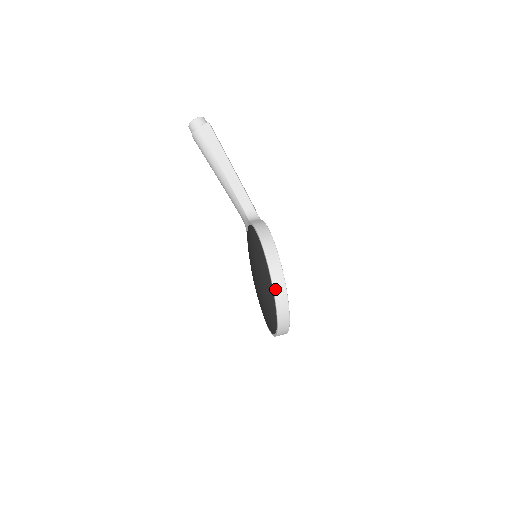
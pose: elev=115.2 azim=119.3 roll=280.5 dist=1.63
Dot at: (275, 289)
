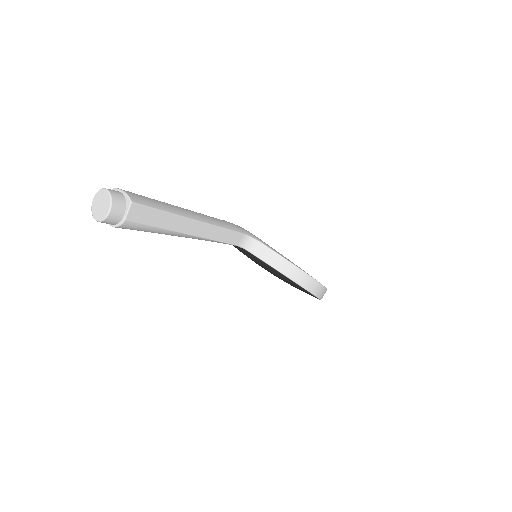
Dot at: occluded
